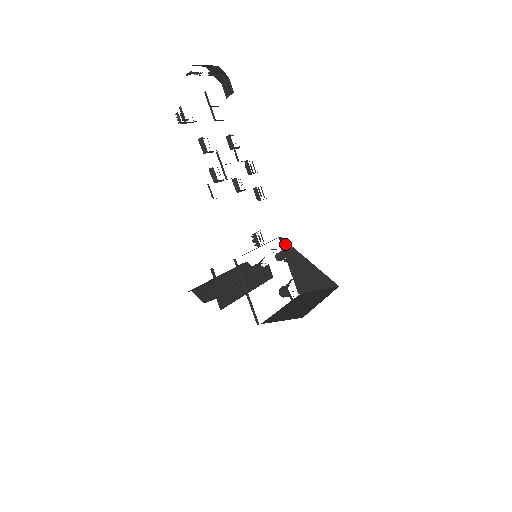
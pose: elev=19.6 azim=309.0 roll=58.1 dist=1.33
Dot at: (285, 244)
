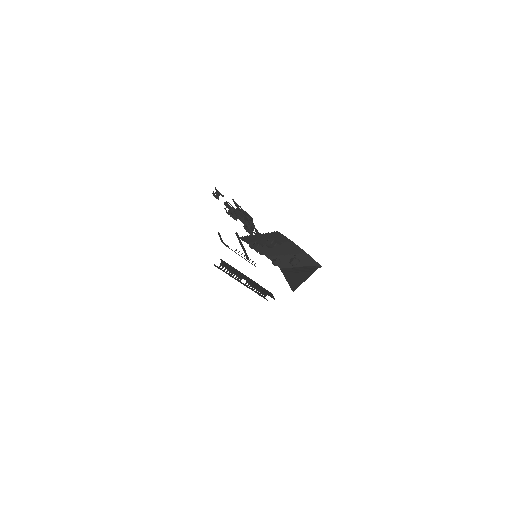
Dot at: occluded
